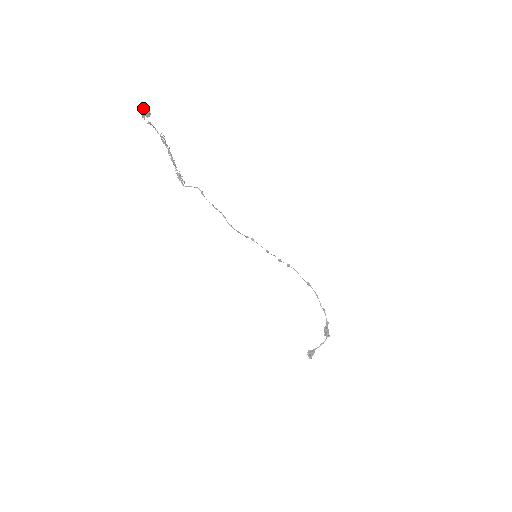
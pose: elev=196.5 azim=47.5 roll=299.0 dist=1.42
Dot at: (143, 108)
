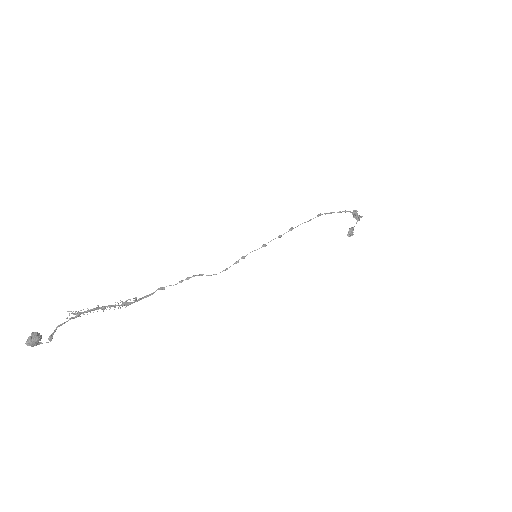
Dot at: (27, 345)
